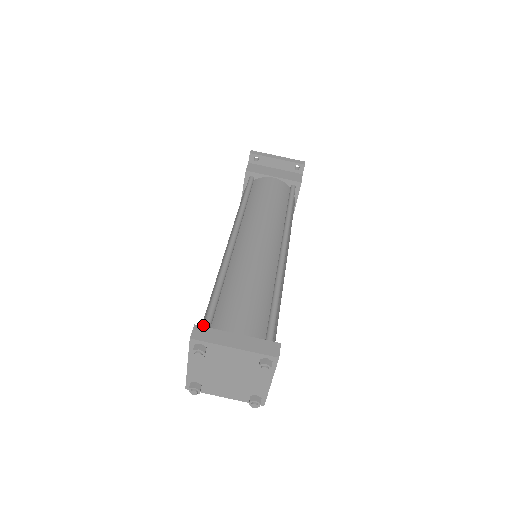
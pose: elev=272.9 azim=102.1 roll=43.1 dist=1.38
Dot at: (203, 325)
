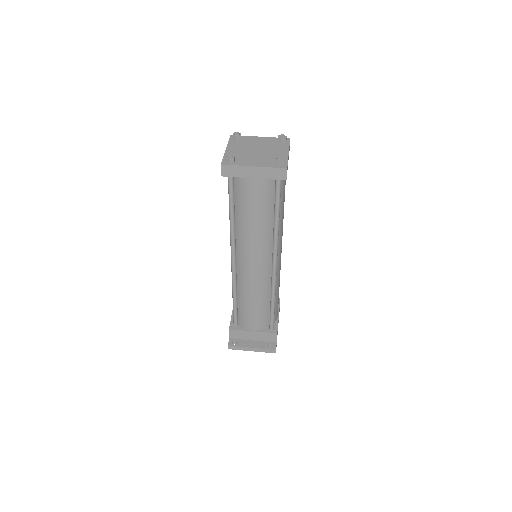
Dot at: occluded
